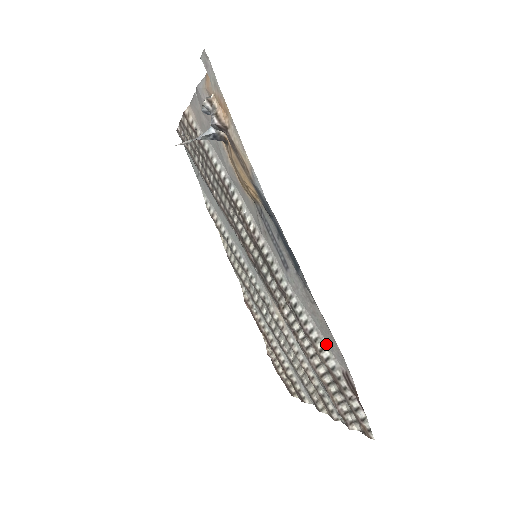
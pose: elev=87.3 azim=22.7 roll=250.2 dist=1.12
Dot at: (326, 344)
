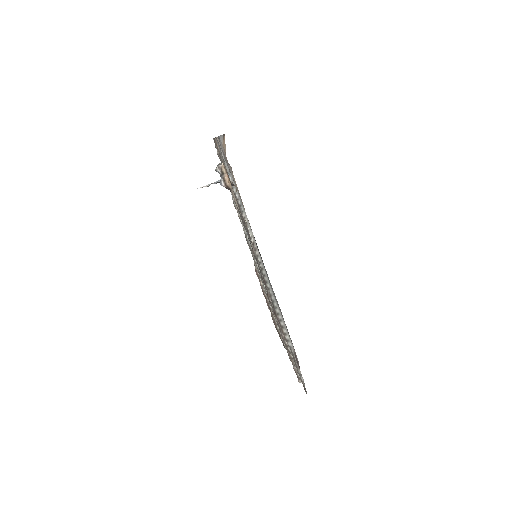
Dot at: (287, 332)
